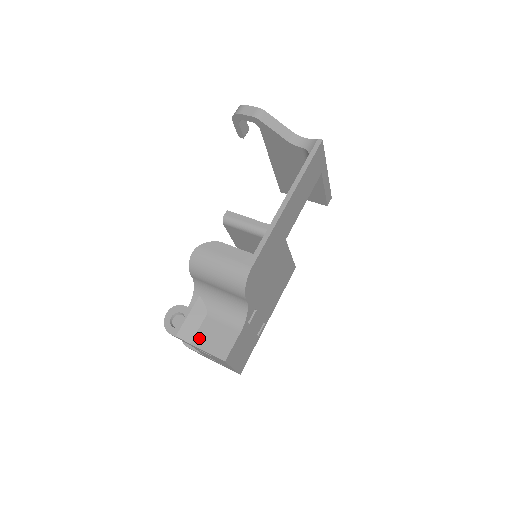
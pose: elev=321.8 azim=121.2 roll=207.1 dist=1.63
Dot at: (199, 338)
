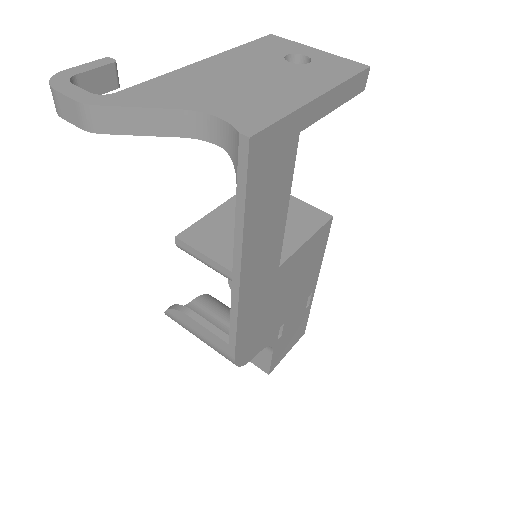
Dot at: occluded
